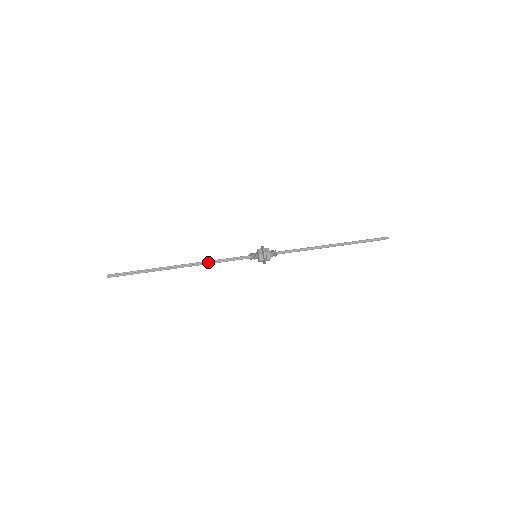
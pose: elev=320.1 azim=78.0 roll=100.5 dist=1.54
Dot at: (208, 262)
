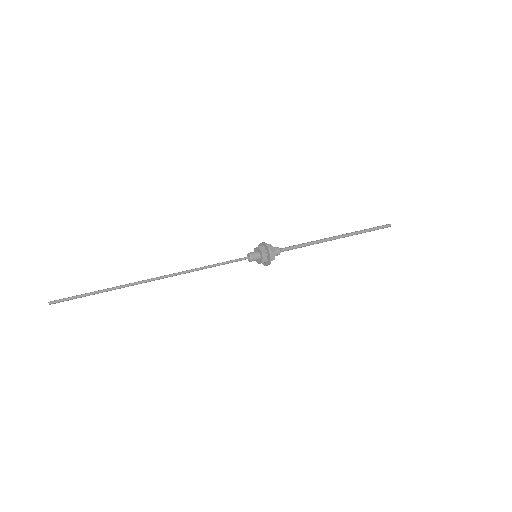
Dot at: (197, 268)
